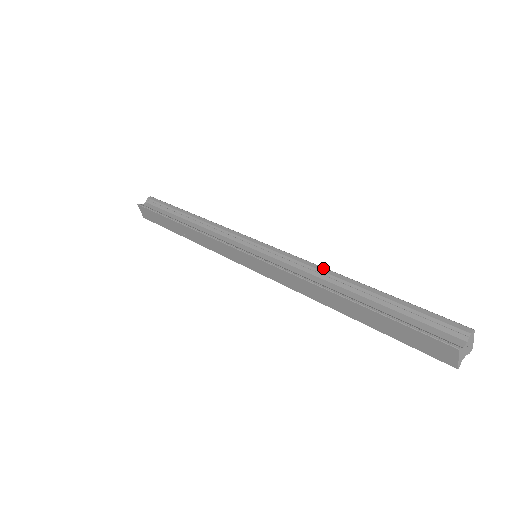
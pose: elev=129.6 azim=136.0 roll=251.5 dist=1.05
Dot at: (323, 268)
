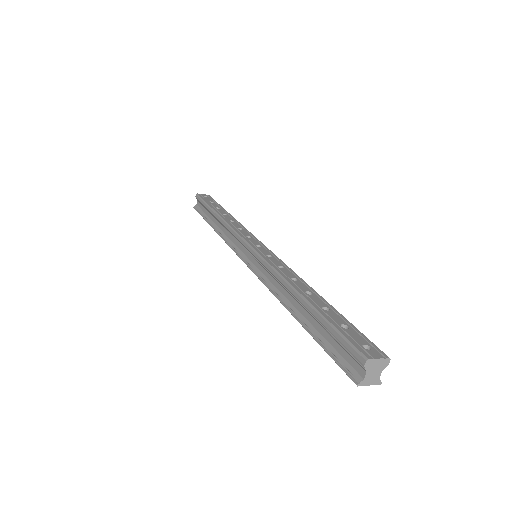
Dot at: (281, 279)
